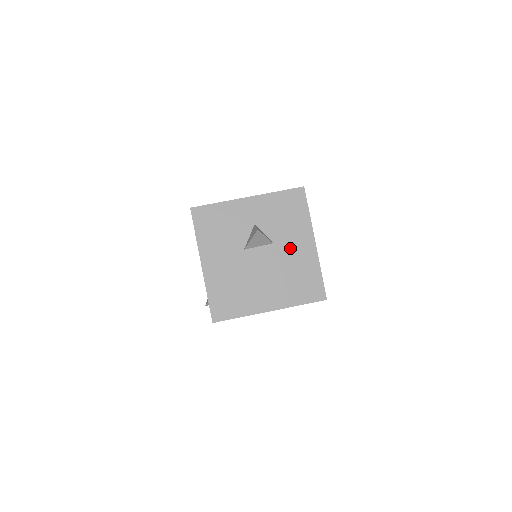
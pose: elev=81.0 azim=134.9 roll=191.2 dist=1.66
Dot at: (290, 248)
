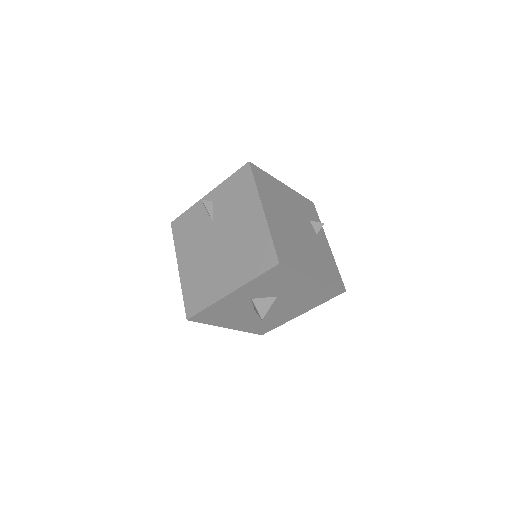
Dot at: (294, 291)
